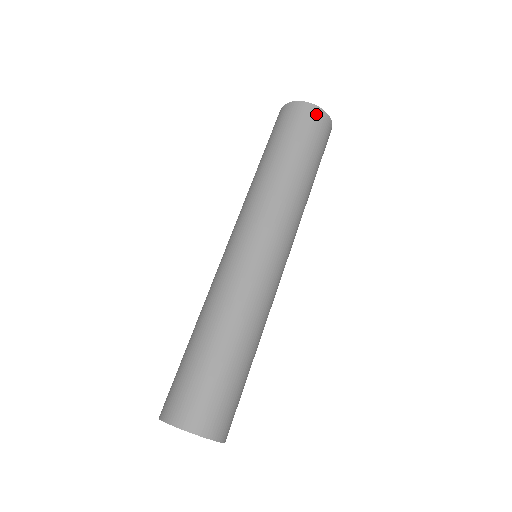
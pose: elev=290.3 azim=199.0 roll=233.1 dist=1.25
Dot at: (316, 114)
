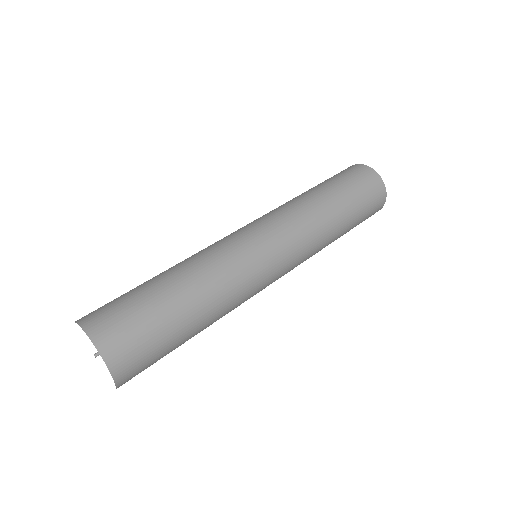
Dot at: (380, 189)
